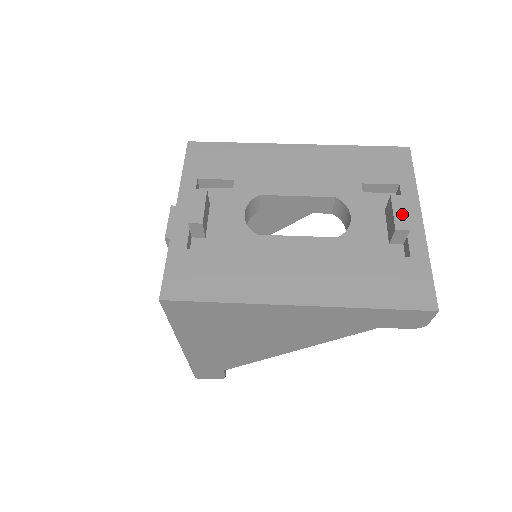
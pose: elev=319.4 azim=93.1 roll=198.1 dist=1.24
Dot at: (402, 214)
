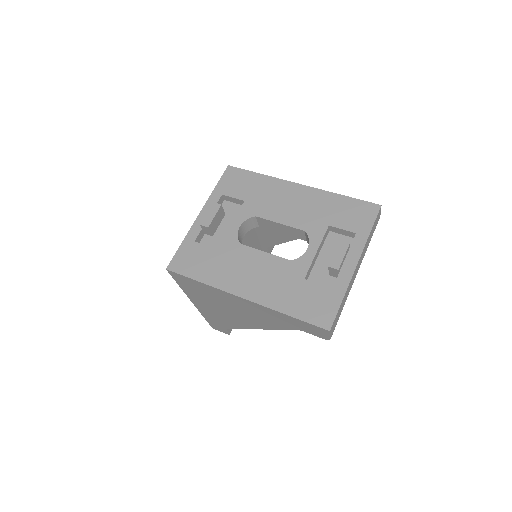
Dot at: (340, 256)
